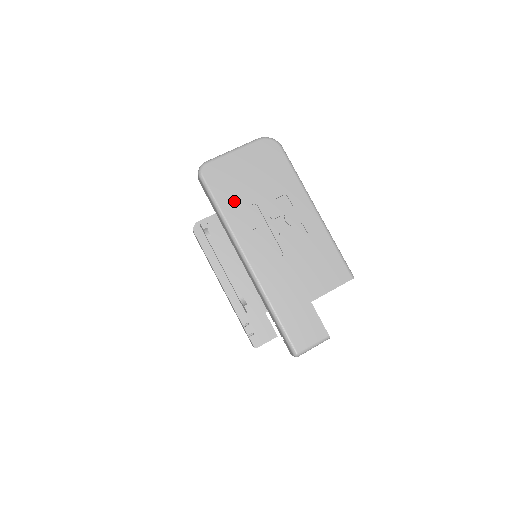
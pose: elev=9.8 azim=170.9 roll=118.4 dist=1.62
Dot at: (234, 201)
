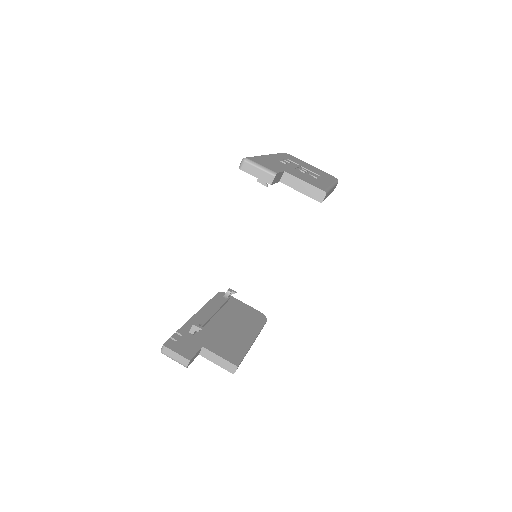
Dot at: (289, 158)
